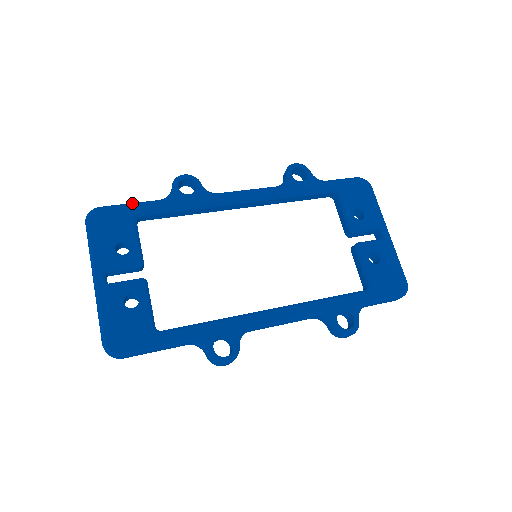
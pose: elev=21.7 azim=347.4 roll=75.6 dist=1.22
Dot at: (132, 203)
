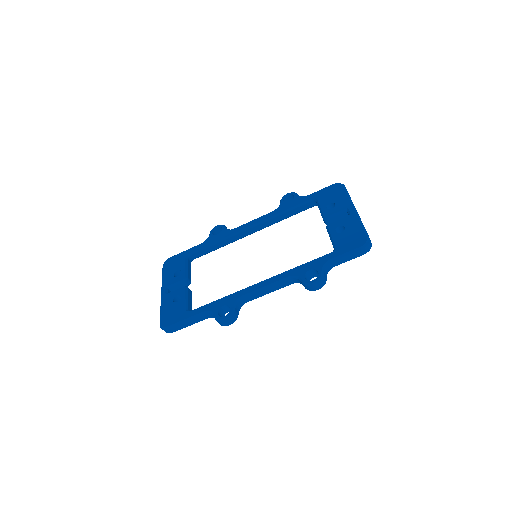
Dot at: (187, 250)
